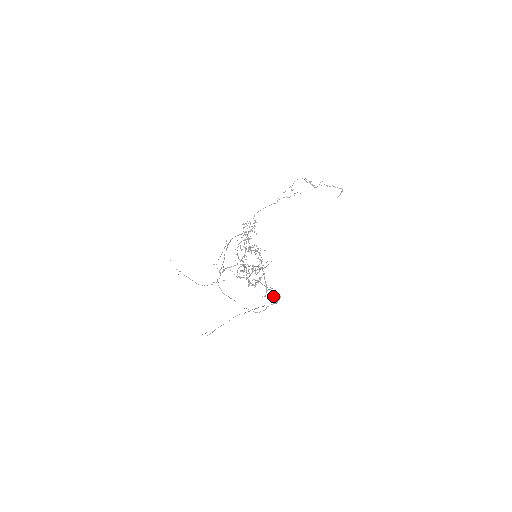
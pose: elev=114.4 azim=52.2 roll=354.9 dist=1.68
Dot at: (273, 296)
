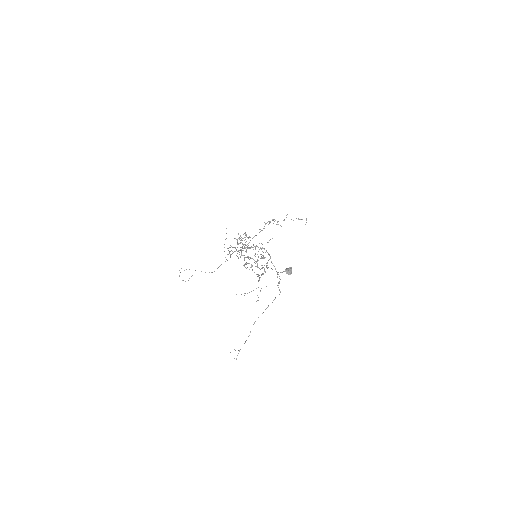
Dot at: (285, 269)
